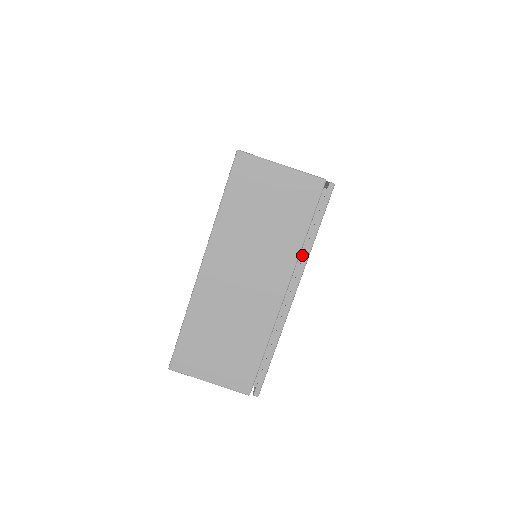
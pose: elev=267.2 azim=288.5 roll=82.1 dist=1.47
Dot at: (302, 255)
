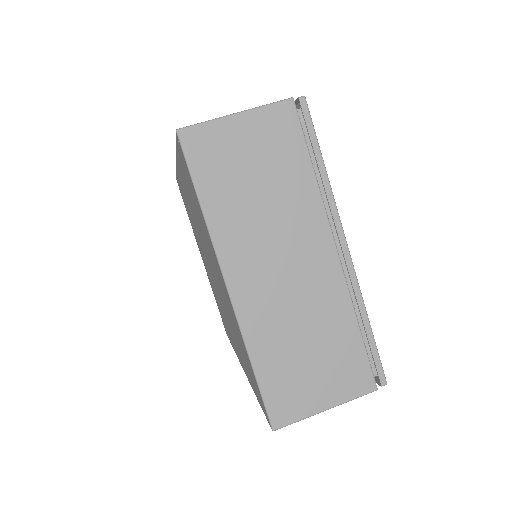
Dot at: (323, 198)
